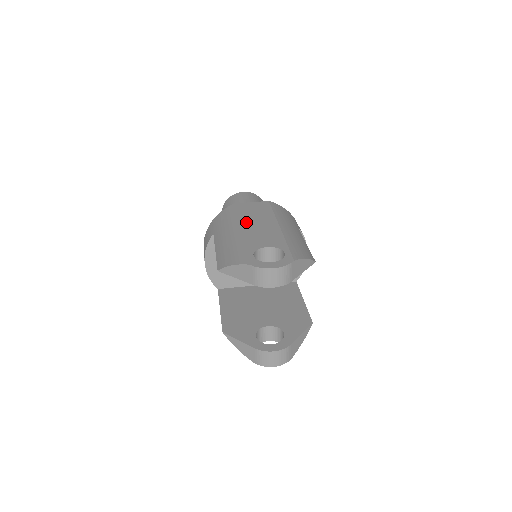
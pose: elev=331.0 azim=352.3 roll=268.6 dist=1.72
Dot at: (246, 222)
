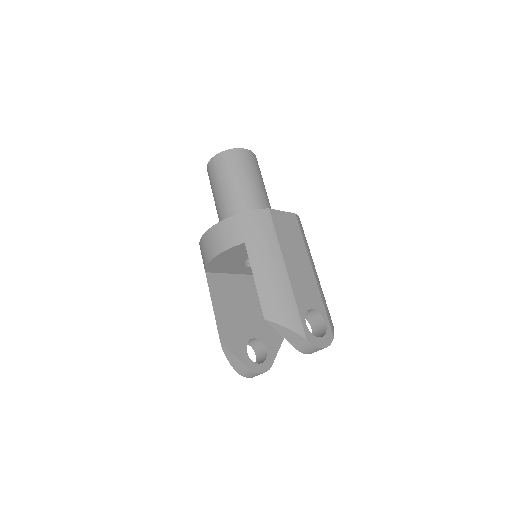
Dot at: (288, 255)
